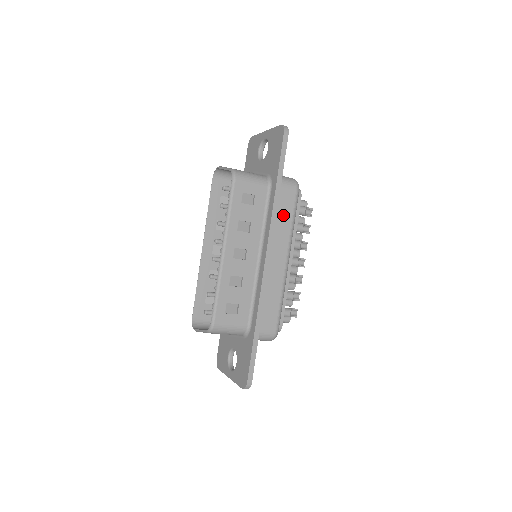
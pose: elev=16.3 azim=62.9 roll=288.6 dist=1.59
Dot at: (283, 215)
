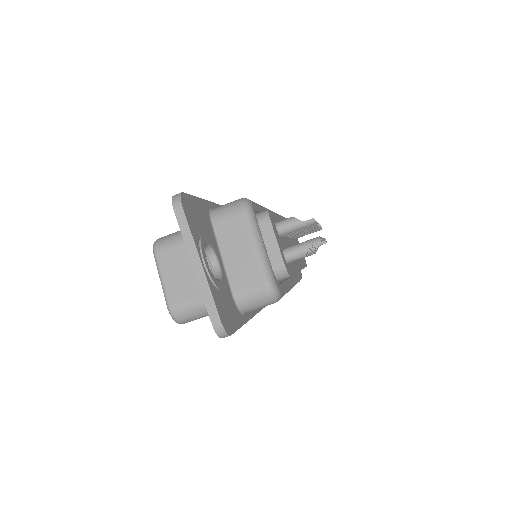
Dot at: occluded
